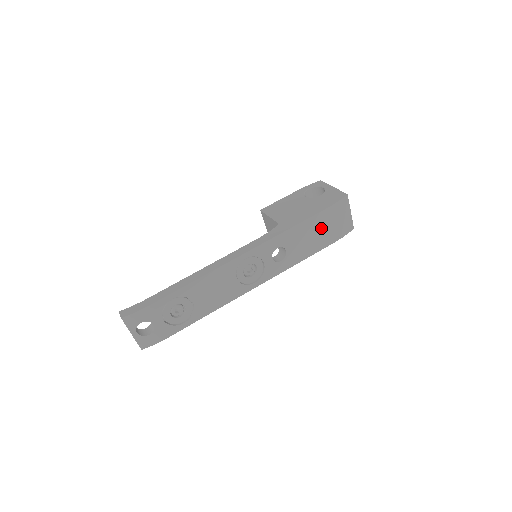
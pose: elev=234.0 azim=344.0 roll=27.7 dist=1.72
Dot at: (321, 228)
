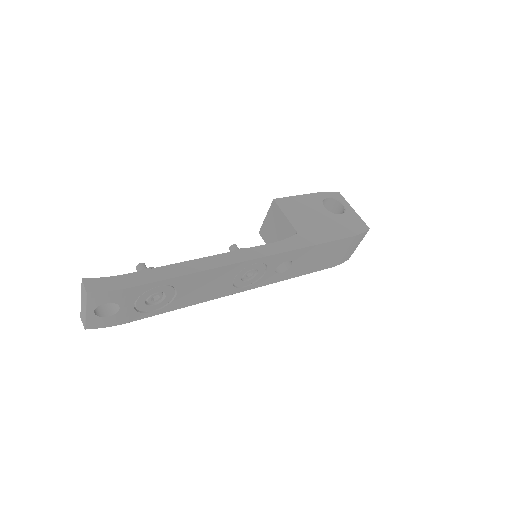
Dot at: (331, 253)
